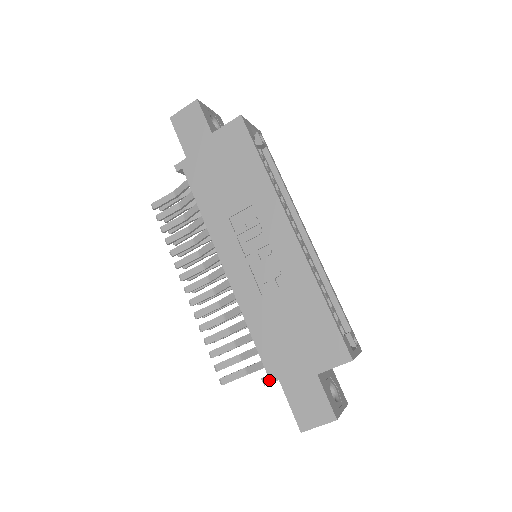
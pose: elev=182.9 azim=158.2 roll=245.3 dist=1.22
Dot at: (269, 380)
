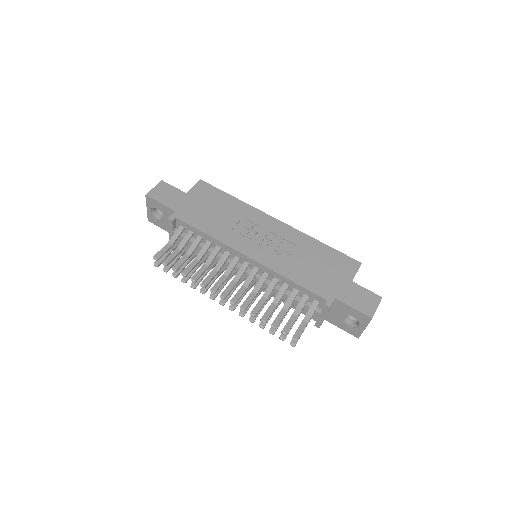
Dot at: (330, 302)
